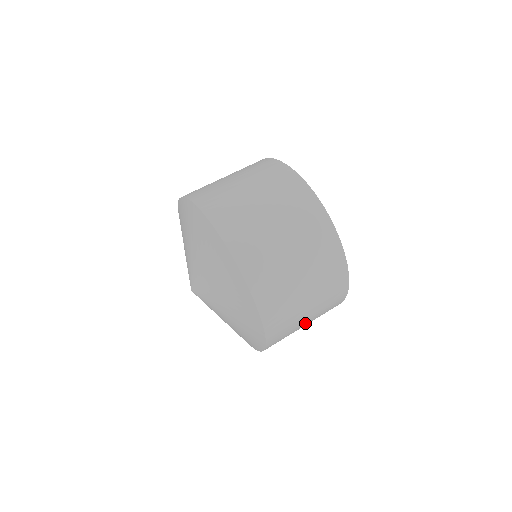
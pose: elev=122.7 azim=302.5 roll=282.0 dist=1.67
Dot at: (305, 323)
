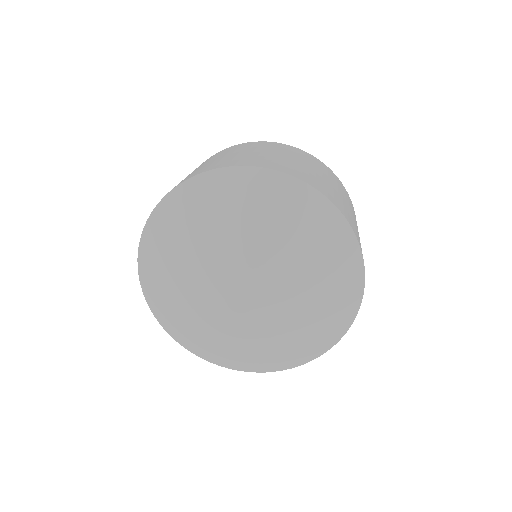
Dot at: occluded
